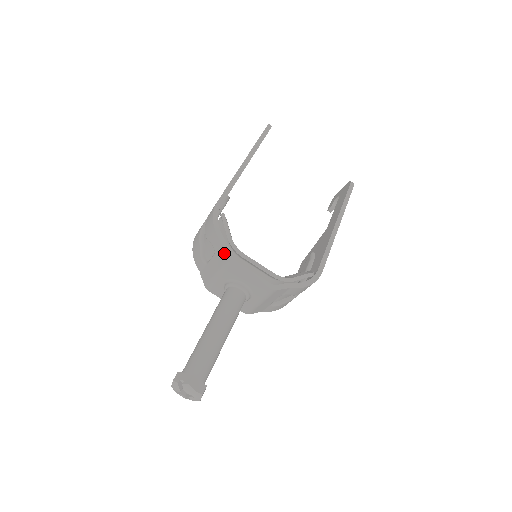
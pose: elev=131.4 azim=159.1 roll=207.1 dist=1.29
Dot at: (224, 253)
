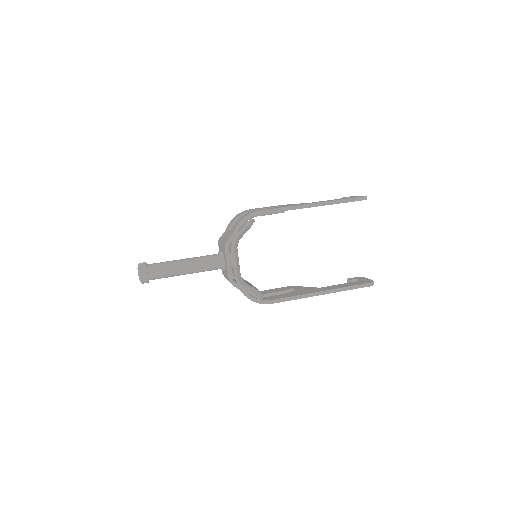
Dot at: (229, 238)
